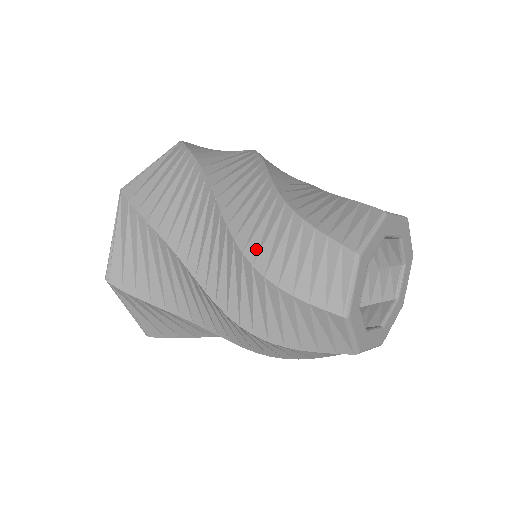
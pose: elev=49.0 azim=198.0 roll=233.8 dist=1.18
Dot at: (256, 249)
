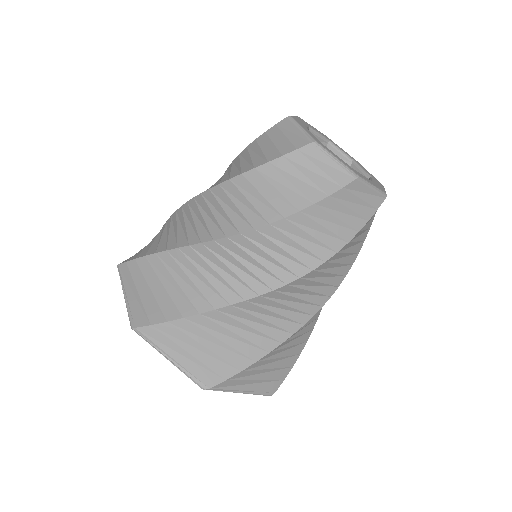
Dot at: (227, 178)
